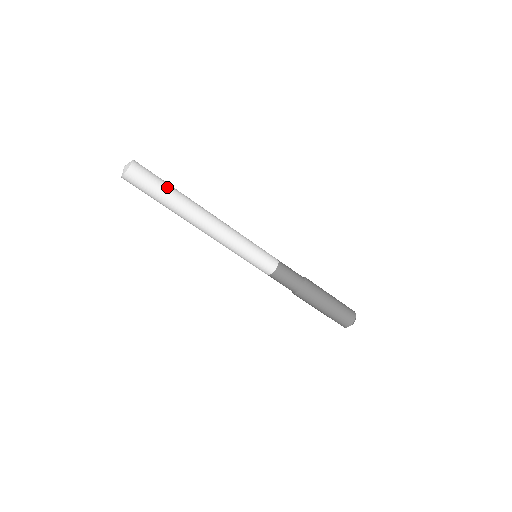
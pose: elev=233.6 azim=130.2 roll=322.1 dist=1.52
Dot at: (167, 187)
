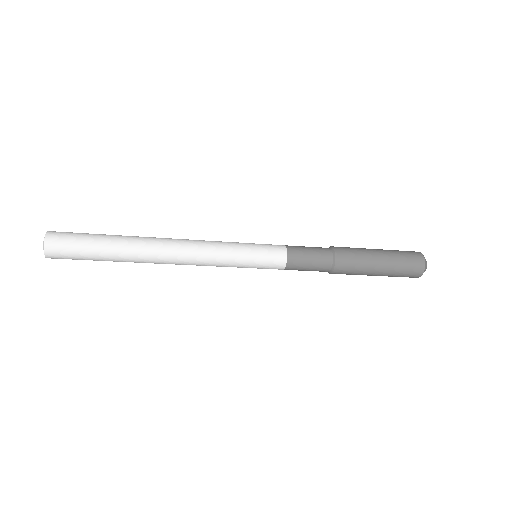
Dot at: (100, 246)
